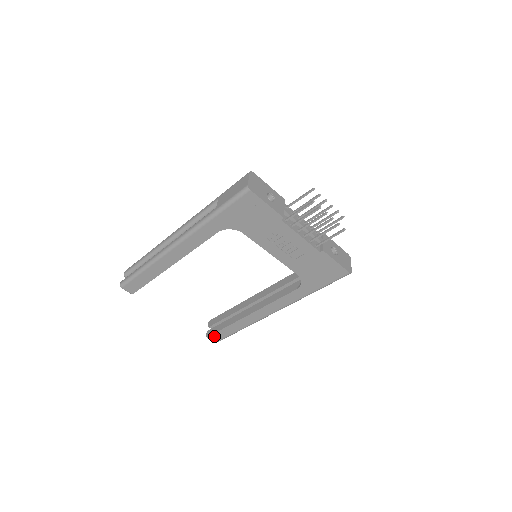
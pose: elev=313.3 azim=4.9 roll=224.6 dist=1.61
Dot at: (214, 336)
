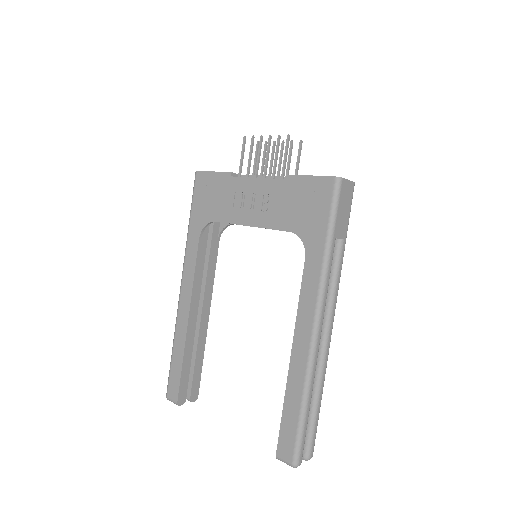
Dot at: (282, 446)
